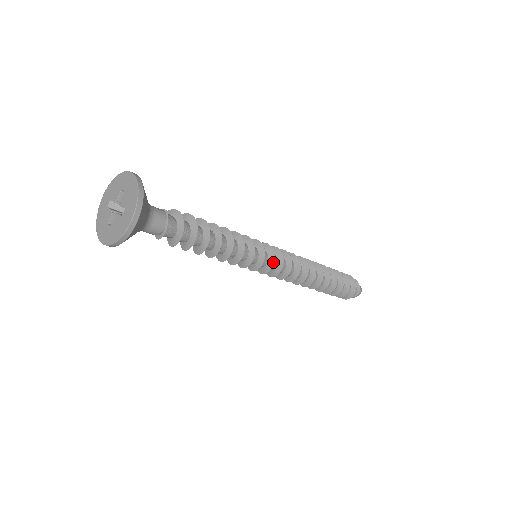
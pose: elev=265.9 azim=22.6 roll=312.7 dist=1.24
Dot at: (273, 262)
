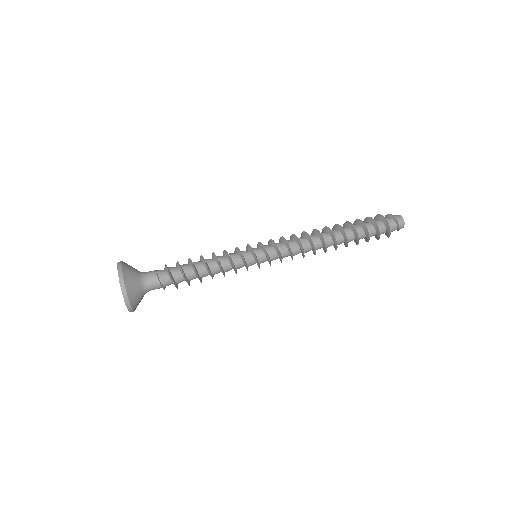
Dot at: (267, 253)
